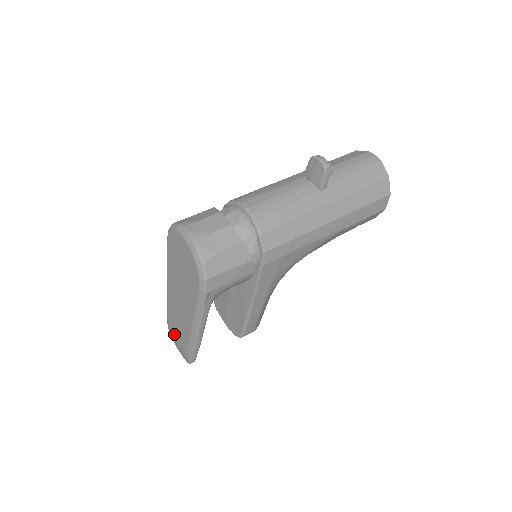
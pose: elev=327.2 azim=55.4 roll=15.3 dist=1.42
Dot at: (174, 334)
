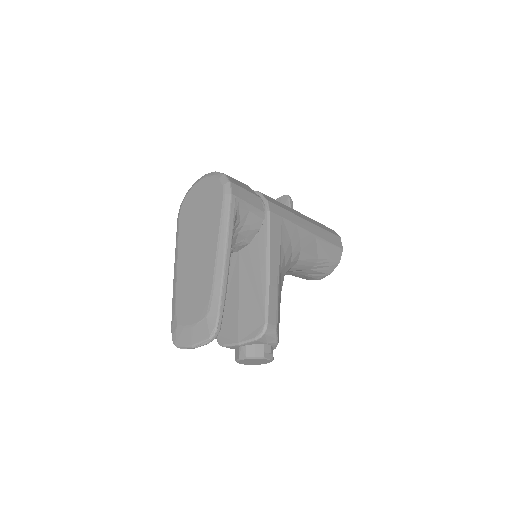
Dot at: (187, 318)
